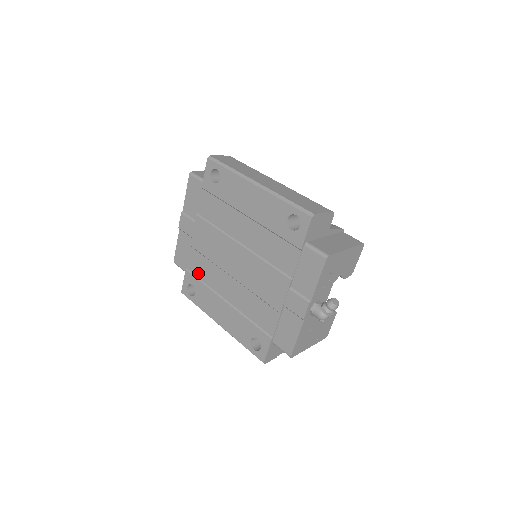
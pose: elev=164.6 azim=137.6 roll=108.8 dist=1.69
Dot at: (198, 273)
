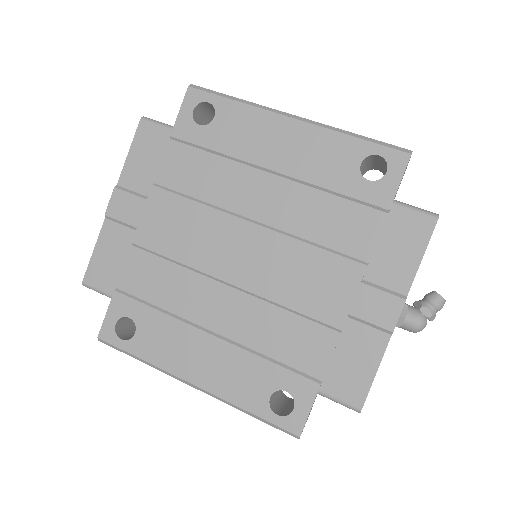
Dot at: (145, 292)
